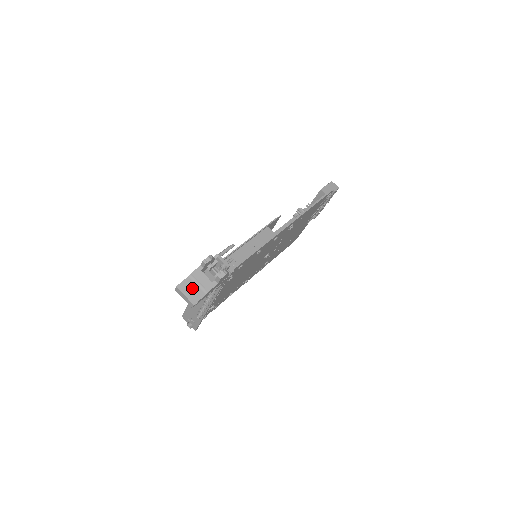
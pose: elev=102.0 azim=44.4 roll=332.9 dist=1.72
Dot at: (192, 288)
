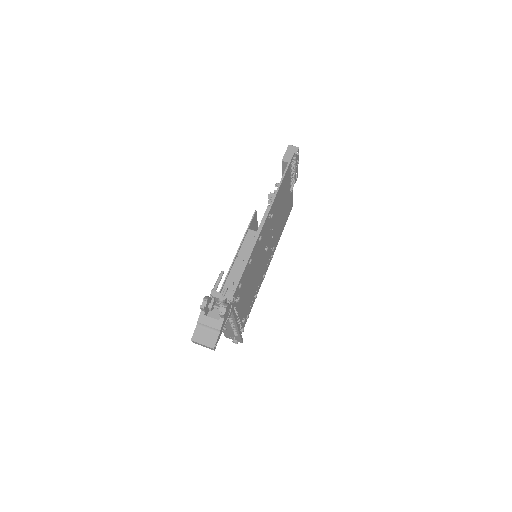
Dot at: (205, 334)
